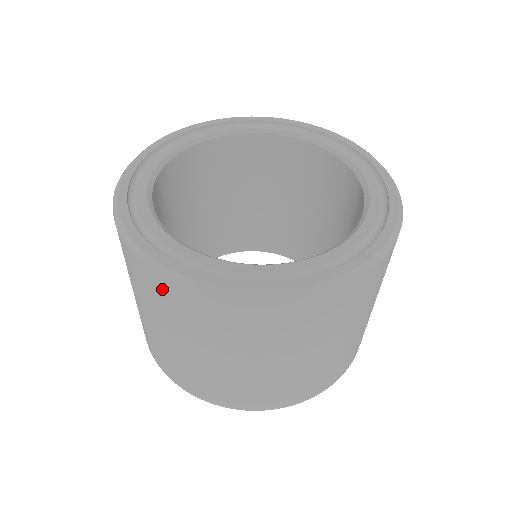
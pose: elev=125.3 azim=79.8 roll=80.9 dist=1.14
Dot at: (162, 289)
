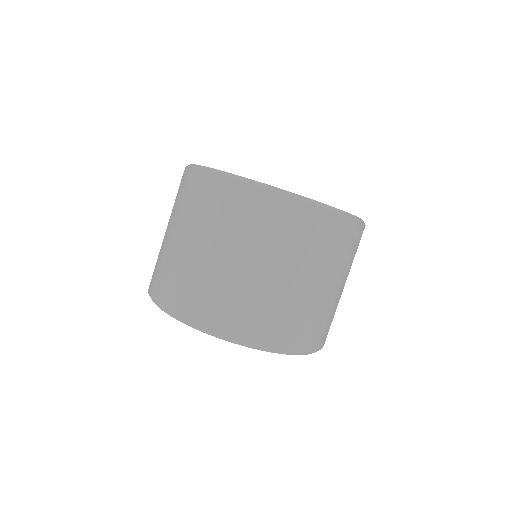
Dot at: (184, 180)
